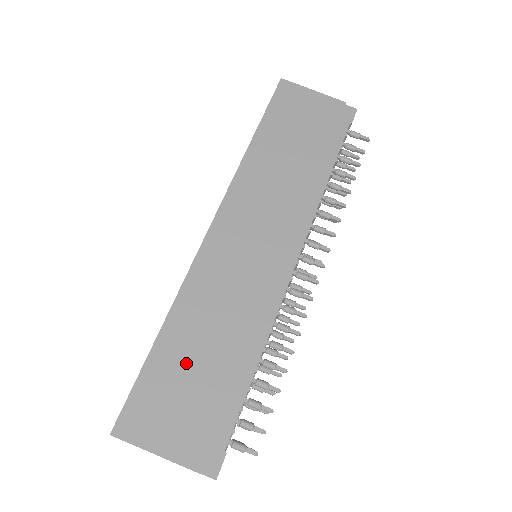
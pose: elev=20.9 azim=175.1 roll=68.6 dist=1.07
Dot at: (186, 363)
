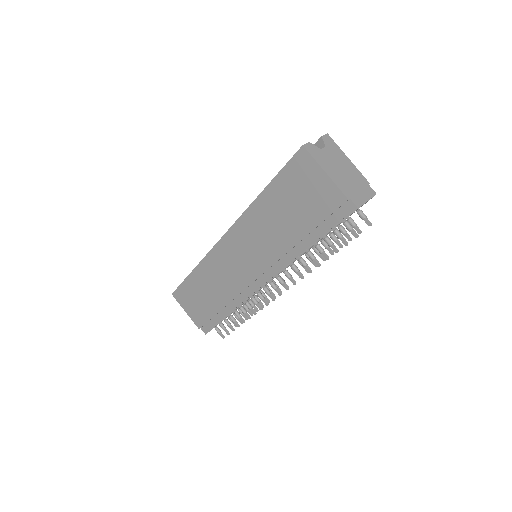
Dot at: (200, 291)
